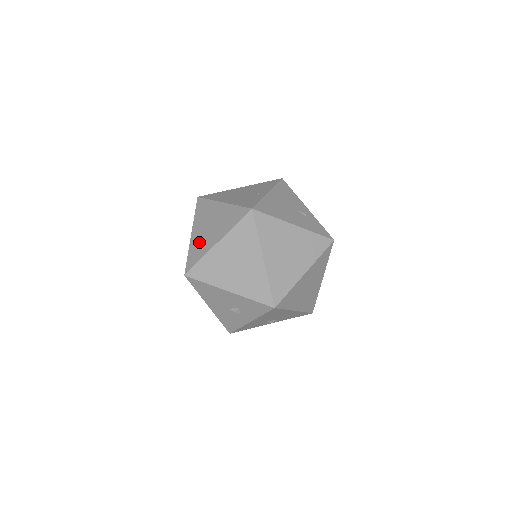
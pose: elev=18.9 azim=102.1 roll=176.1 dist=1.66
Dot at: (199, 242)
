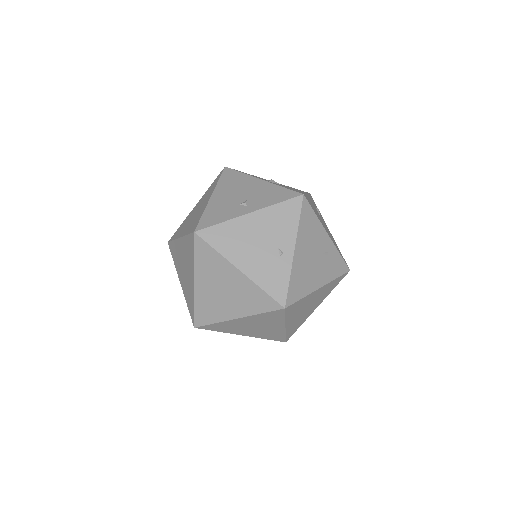
Dot at: (209, 302)
